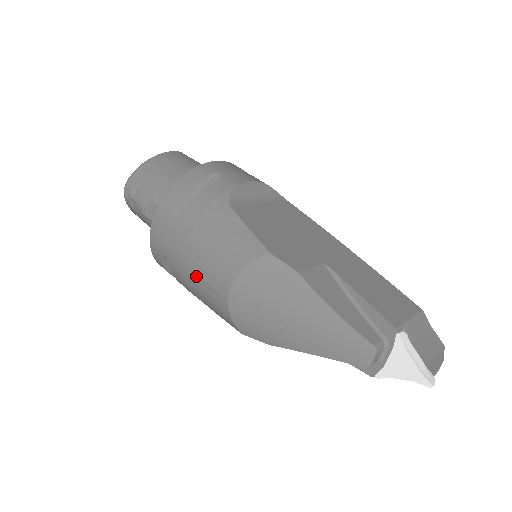
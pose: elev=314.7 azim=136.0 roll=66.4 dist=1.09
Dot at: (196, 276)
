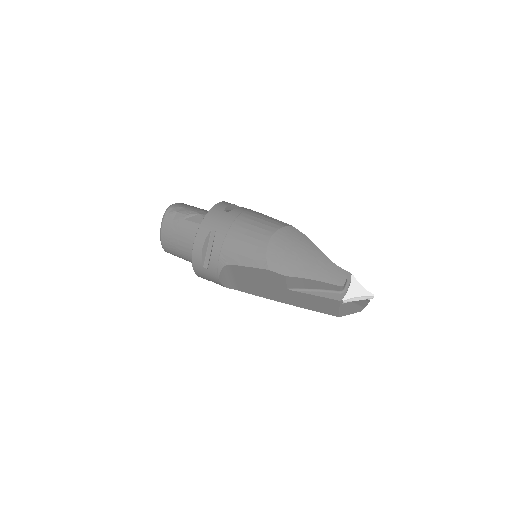
Dot at: (243, 235)
